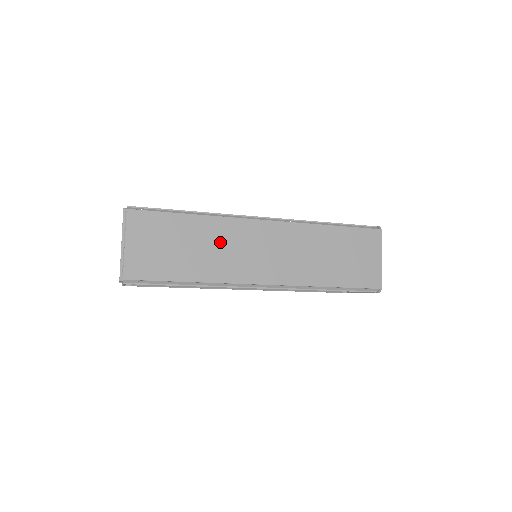
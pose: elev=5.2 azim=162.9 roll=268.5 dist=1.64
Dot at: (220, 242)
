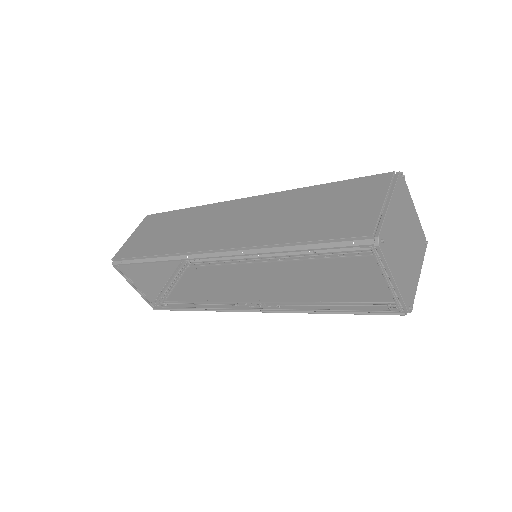
Dot at: (196, 222)
